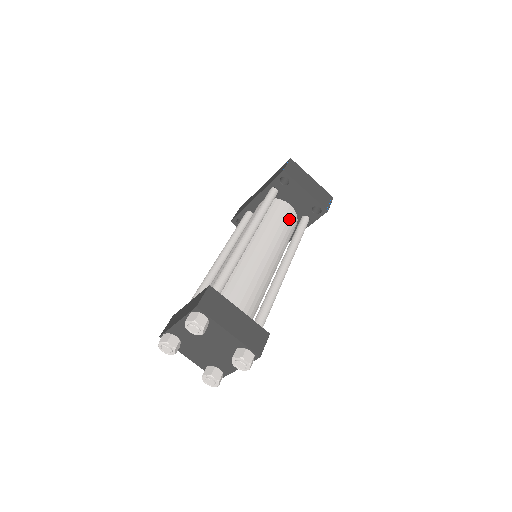
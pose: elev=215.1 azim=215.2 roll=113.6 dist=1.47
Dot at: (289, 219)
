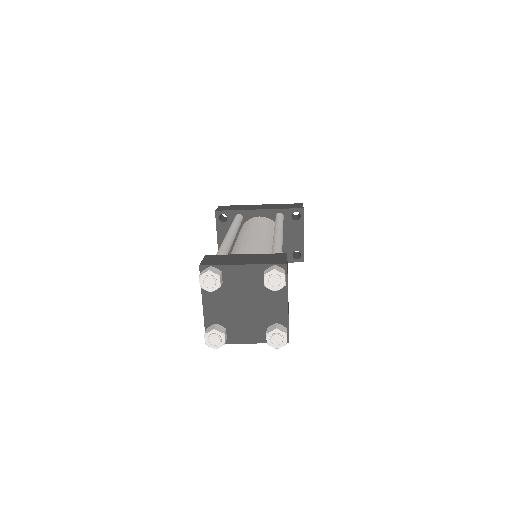
Dot at: occluded
